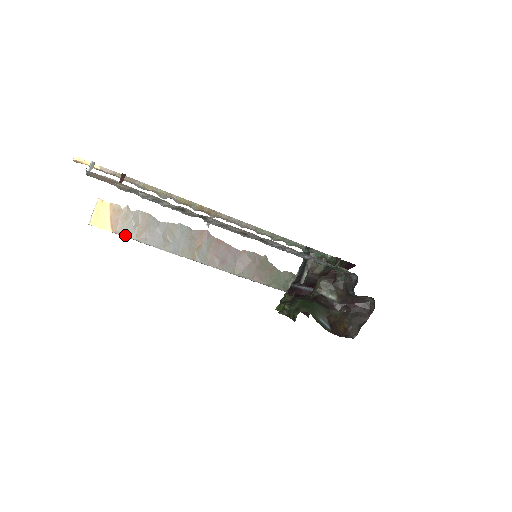
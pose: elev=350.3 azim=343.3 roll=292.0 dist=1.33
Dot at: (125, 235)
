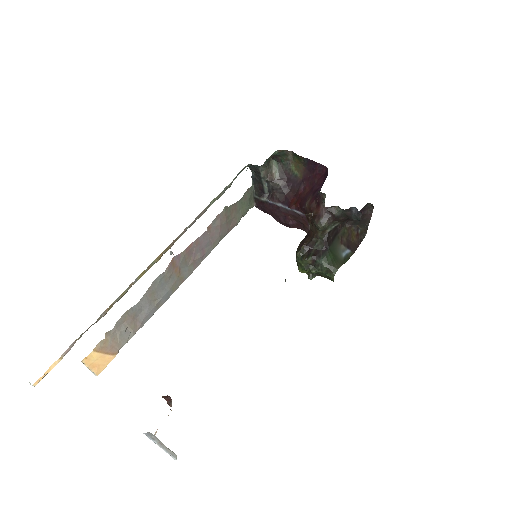
Dot at: (126, 342)
